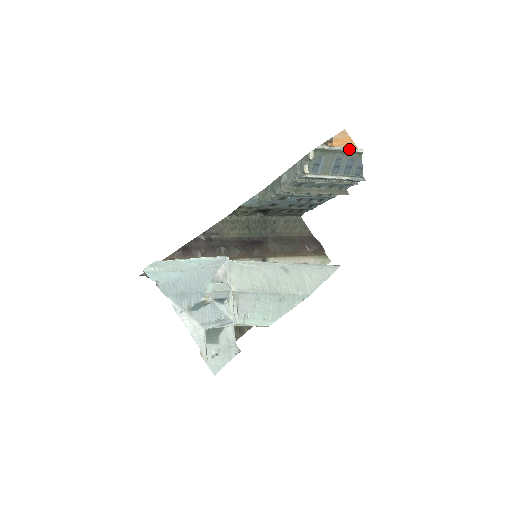
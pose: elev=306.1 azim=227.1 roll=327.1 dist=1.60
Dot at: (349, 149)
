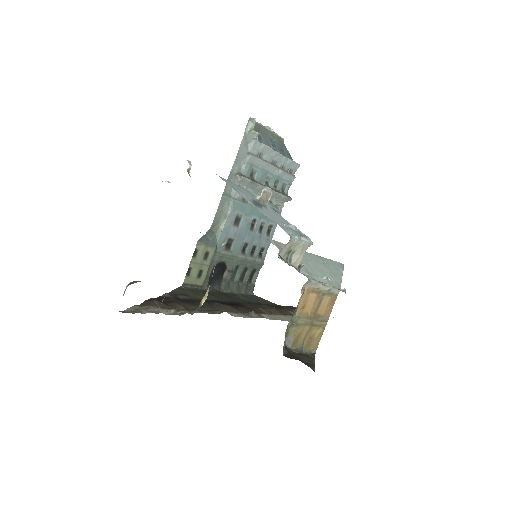
Dot at: (273, 132)
